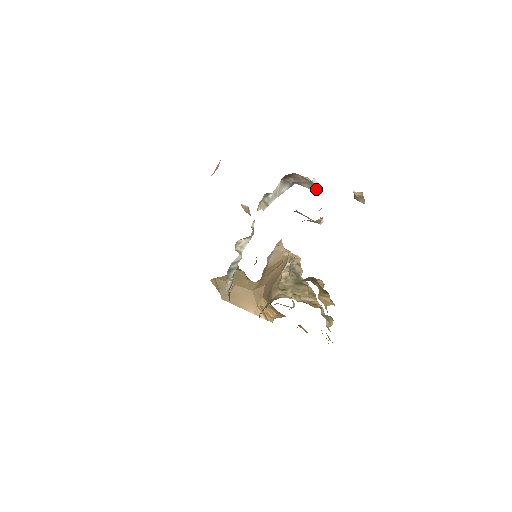
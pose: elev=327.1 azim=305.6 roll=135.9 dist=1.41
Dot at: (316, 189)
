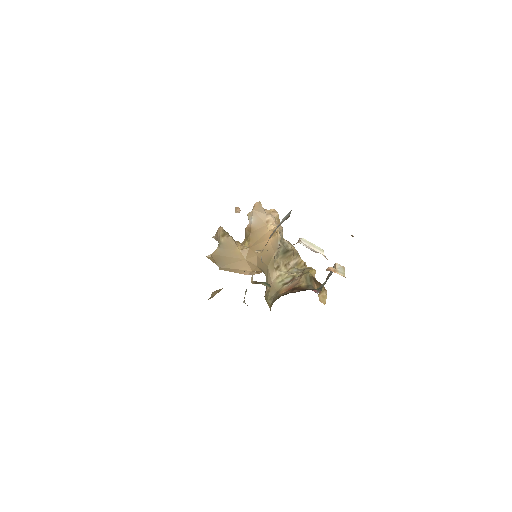
Dot at: occluded
